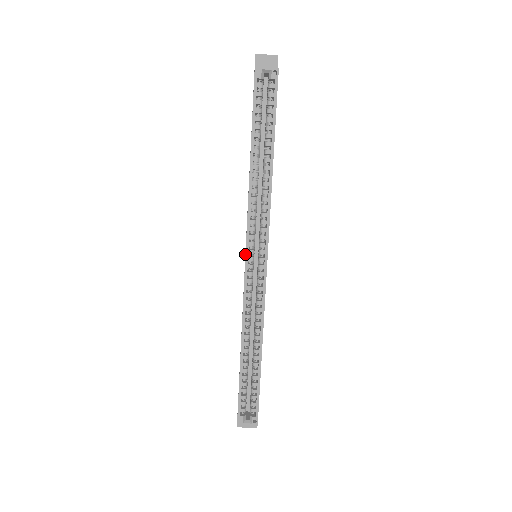
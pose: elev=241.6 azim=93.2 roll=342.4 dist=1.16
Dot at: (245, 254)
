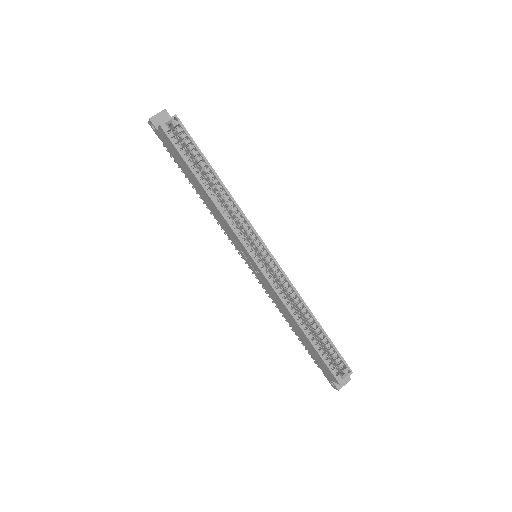
Dot at: (251, 257)
